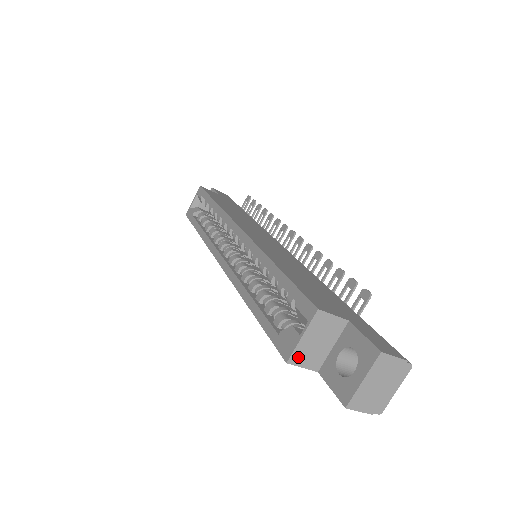
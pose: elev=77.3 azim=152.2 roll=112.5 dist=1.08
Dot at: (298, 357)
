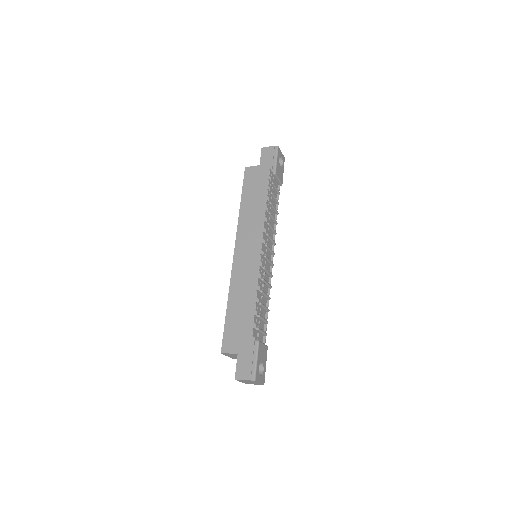
Dot at: (234, 358)
